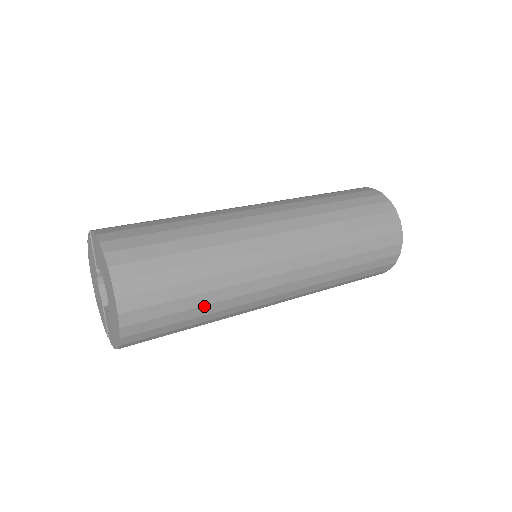
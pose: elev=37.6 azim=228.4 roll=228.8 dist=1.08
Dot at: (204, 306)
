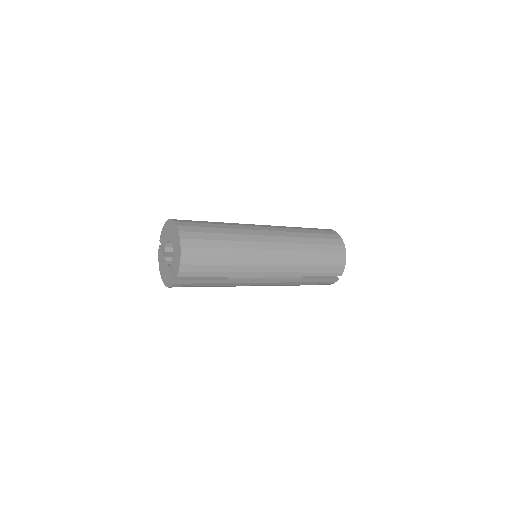
Dot at: (224, 234)
